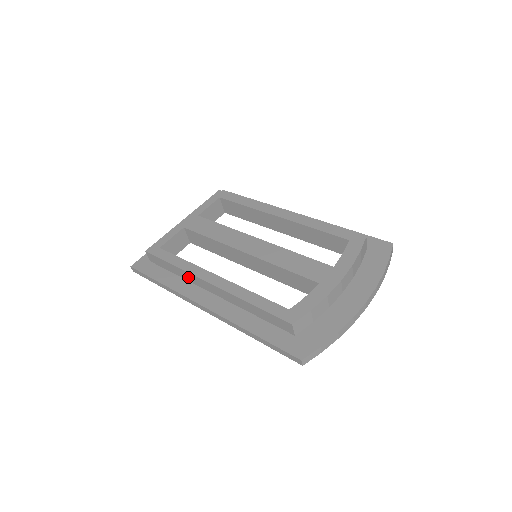
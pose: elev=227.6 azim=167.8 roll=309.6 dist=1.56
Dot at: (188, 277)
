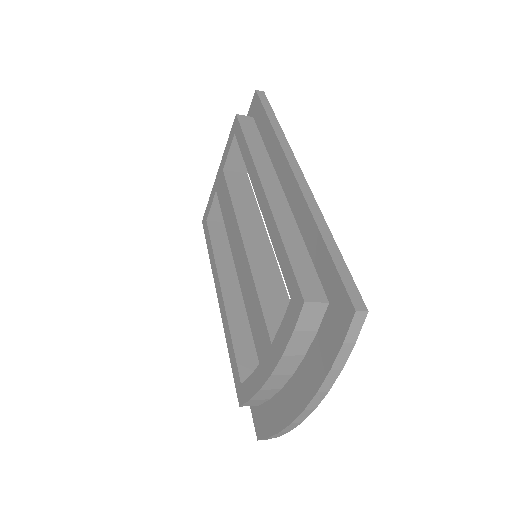
Dot at: occluded
